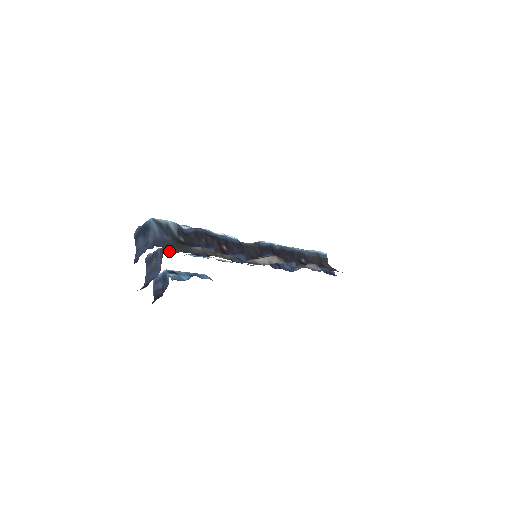
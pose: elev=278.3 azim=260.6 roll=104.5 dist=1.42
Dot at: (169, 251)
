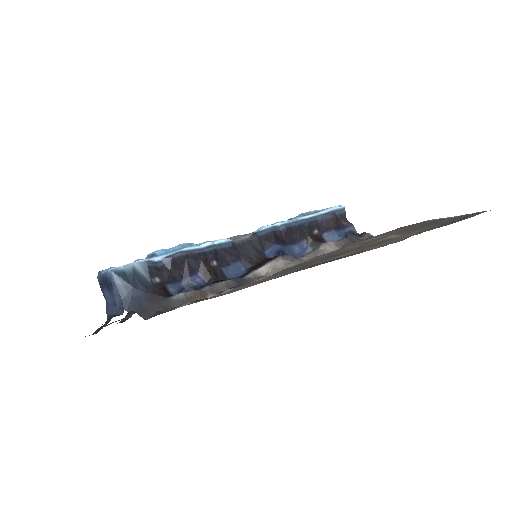
Dot at: (143, 315)
